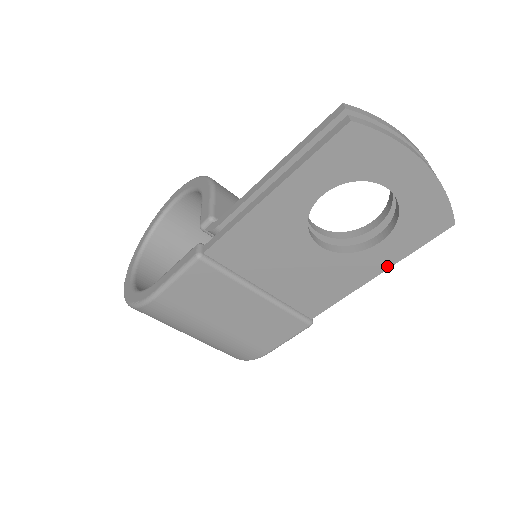
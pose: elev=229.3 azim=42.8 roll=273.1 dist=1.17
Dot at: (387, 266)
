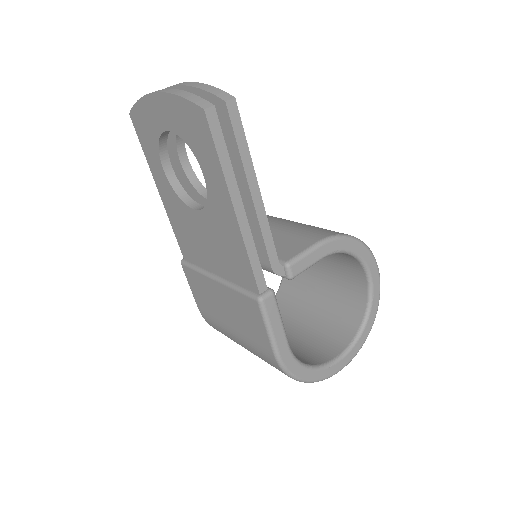
Dot at: (228, 194)
